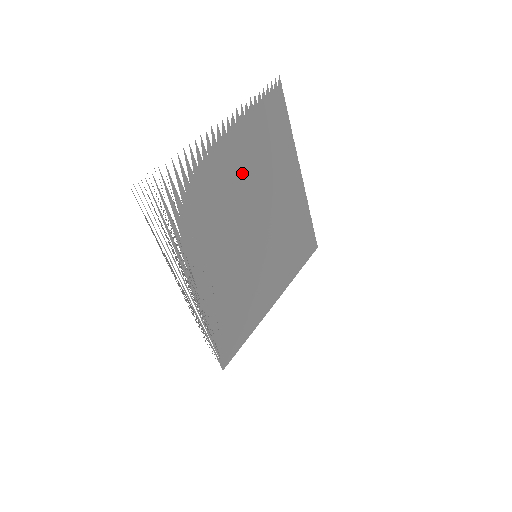
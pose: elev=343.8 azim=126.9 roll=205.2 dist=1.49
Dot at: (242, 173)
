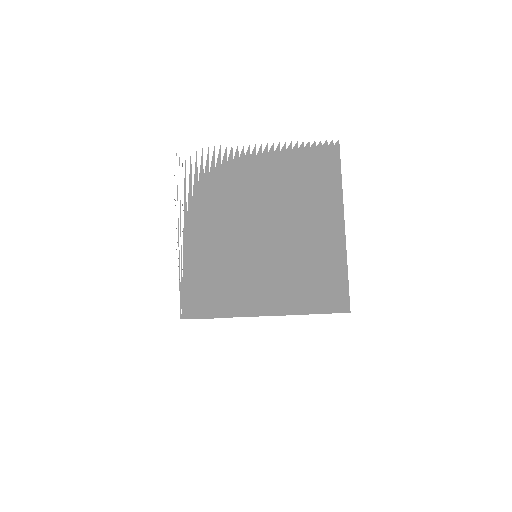
Dot at: (267, 186)
